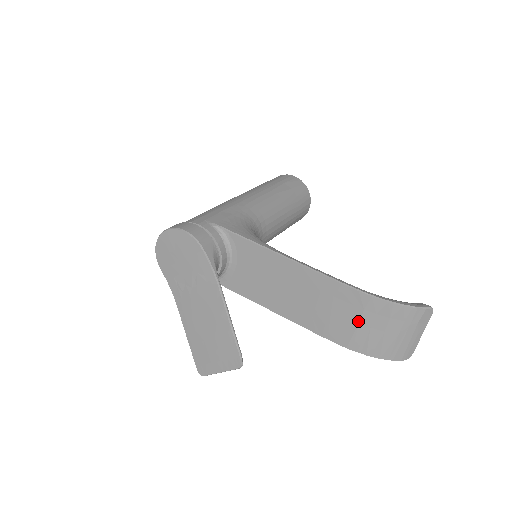
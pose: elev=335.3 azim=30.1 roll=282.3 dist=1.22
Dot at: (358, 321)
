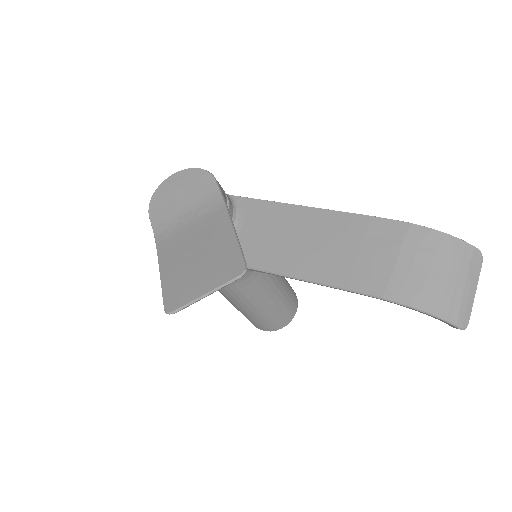
Dot at: (396, 256)
